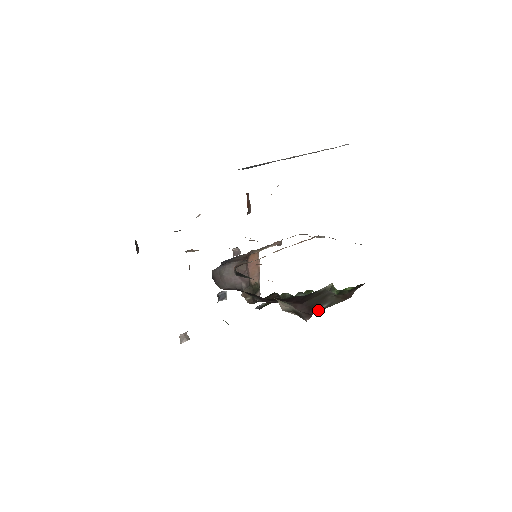
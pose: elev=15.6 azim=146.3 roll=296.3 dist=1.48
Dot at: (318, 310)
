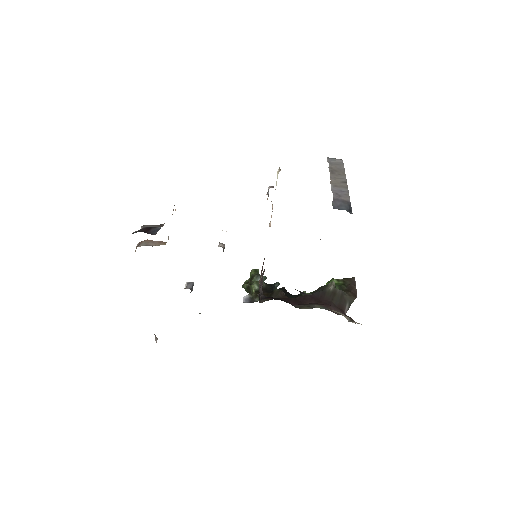
Dot at: (346, 310)
